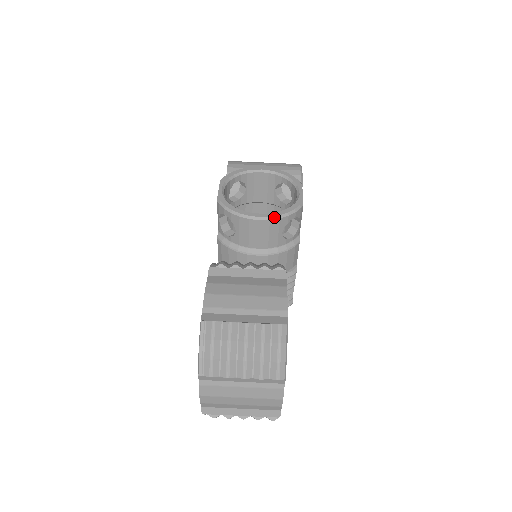
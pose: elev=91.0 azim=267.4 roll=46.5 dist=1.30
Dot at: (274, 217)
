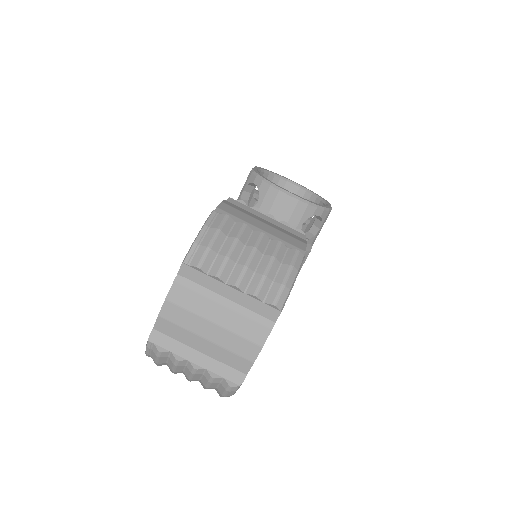
Dot at: (304, 200)
